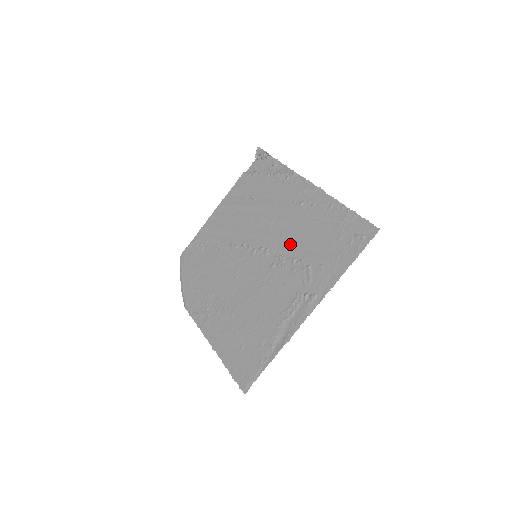
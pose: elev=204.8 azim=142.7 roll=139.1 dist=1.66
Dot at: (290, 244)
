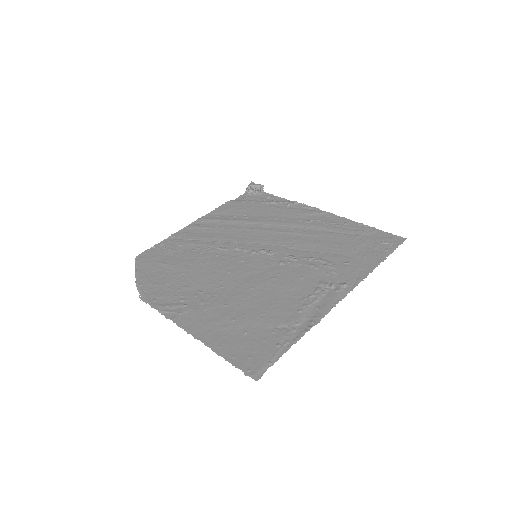
Dot at: (301, 247)
